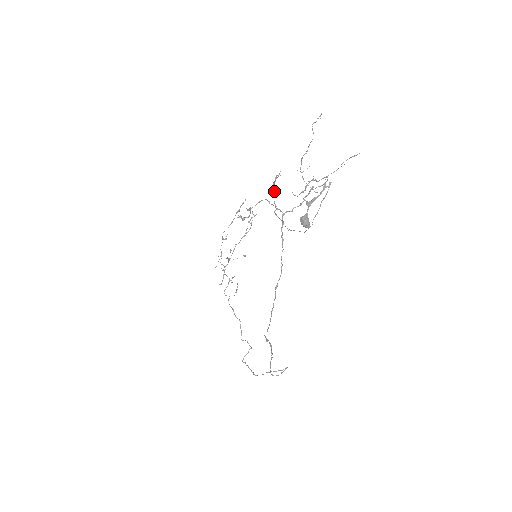
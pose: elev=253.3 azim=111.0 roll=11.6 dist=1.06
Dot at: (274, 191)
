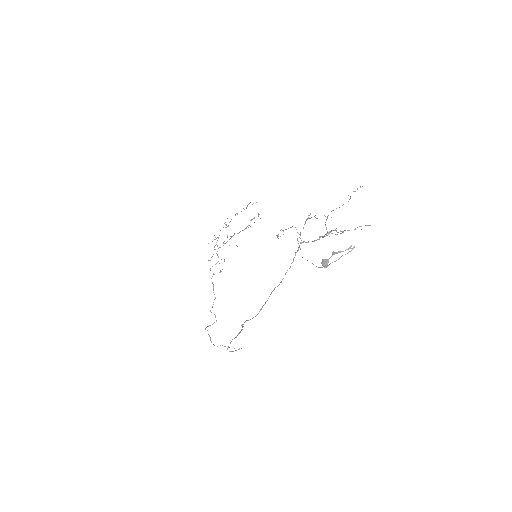
Dot at: occluded
